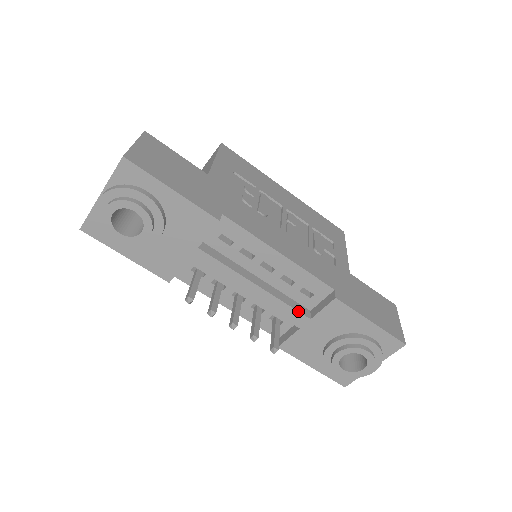
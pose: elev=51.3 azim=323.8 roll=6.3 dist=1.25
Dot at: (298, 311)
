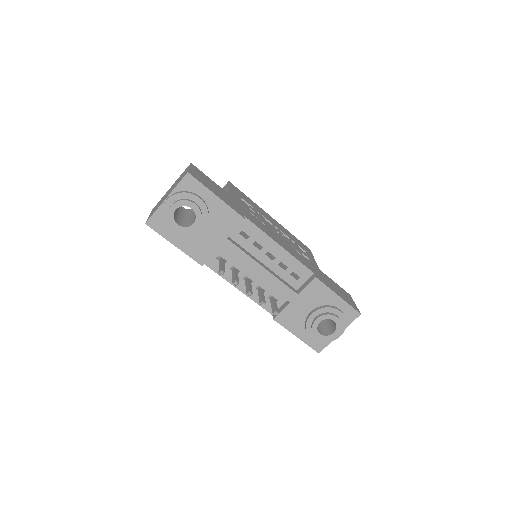
Dot at: (290, 288)
